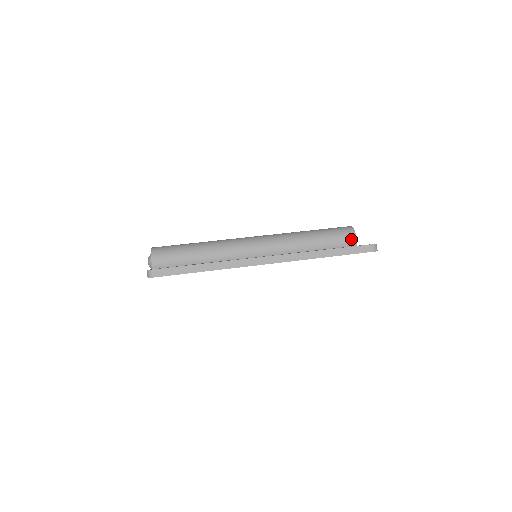
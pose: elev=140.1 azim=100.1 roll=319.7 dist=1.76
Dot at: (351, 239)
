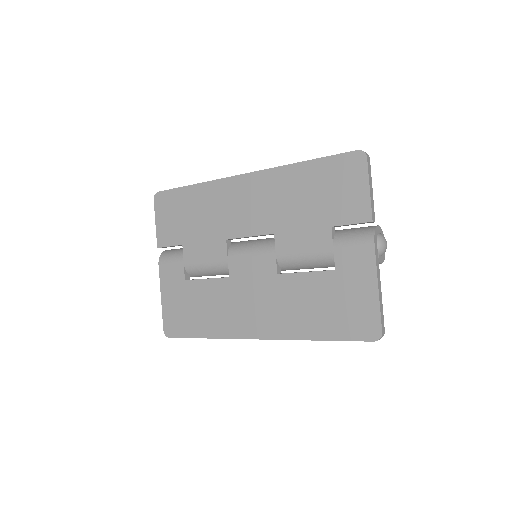
Dot at: (371, 226)
